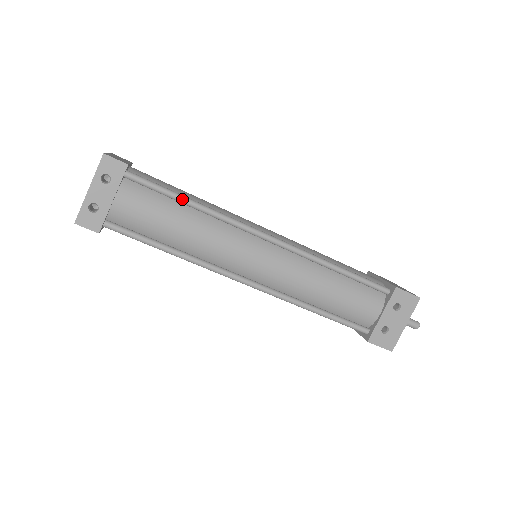
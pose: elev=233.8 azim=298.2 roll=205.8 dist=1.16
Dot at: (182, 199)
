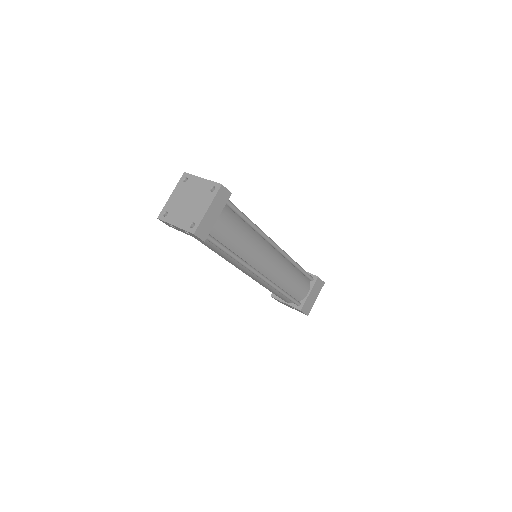
Dot at: (226, 253)
